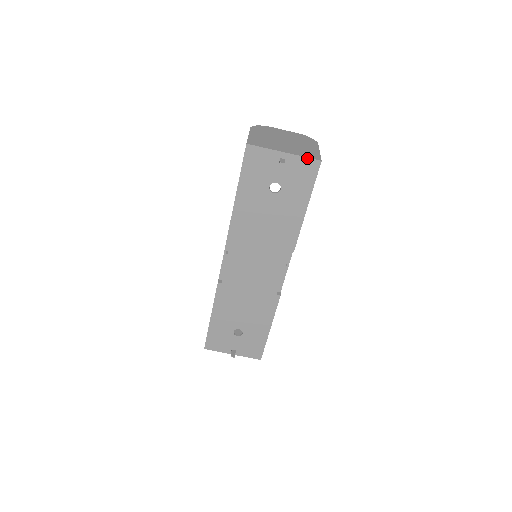
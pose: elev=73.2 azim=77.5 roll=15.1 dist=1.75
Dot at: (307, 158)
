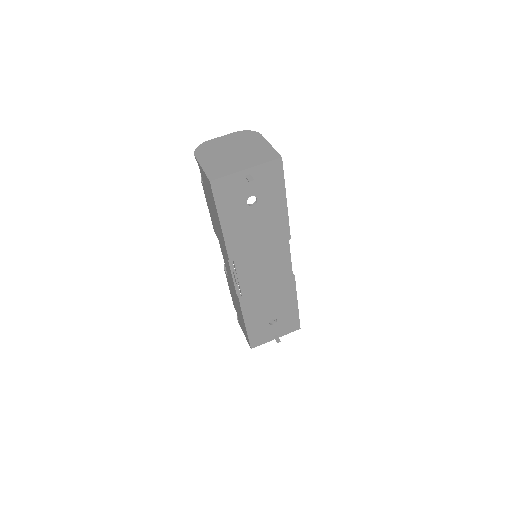
Dot at: (268, 162)
